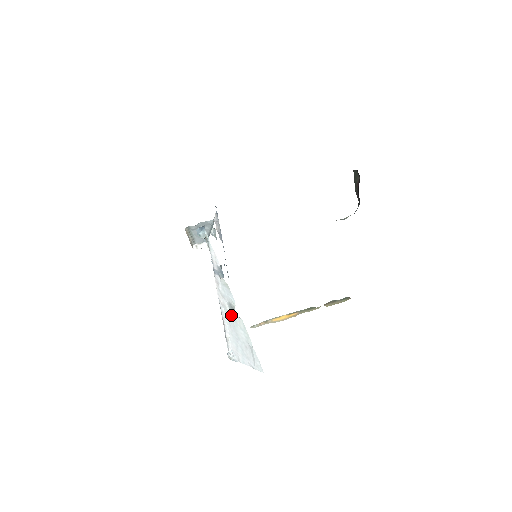
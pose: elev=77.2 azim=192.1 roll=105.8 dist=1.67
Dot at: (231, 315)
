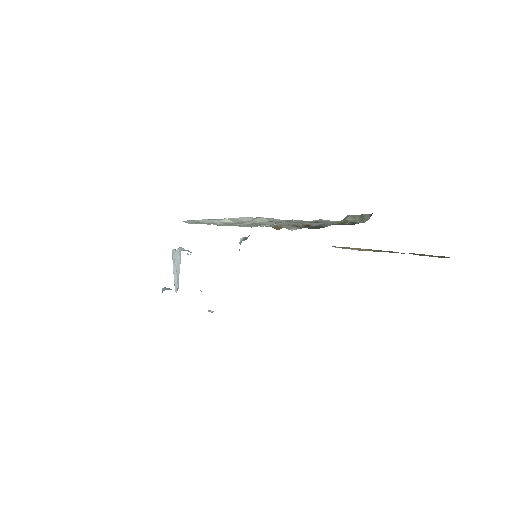
Dot at: occluded
